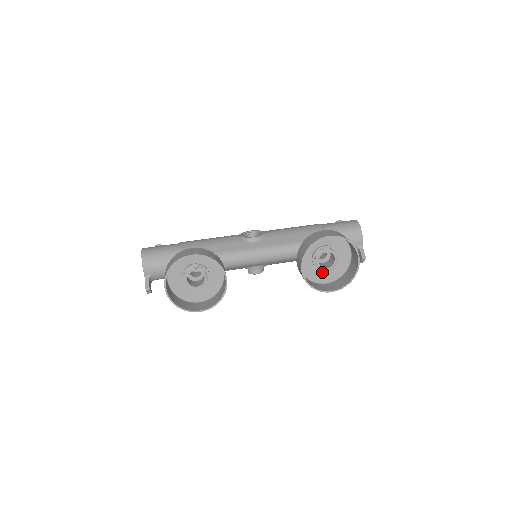
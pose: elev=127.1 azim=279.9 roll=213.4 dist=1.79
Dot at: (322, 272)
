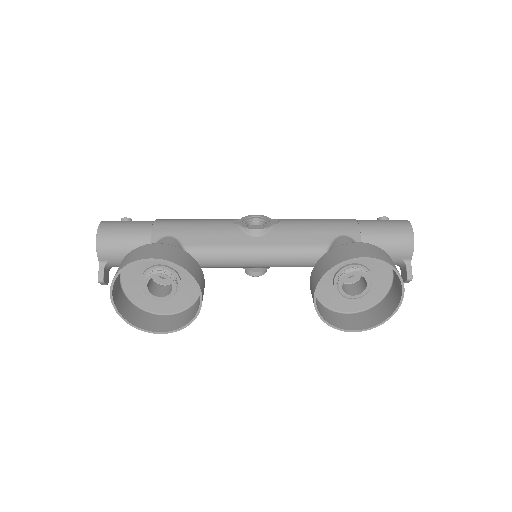
Dot at: (345, 298)
